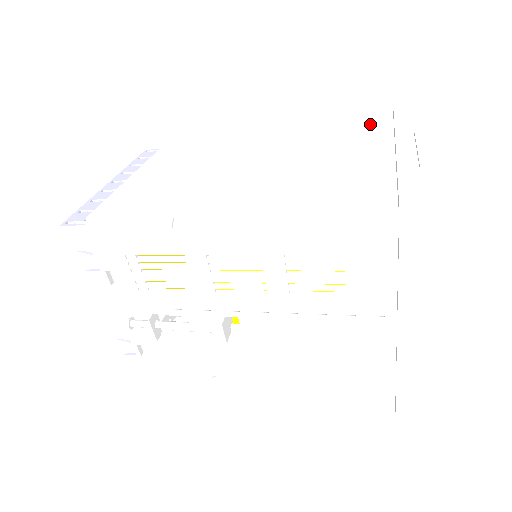
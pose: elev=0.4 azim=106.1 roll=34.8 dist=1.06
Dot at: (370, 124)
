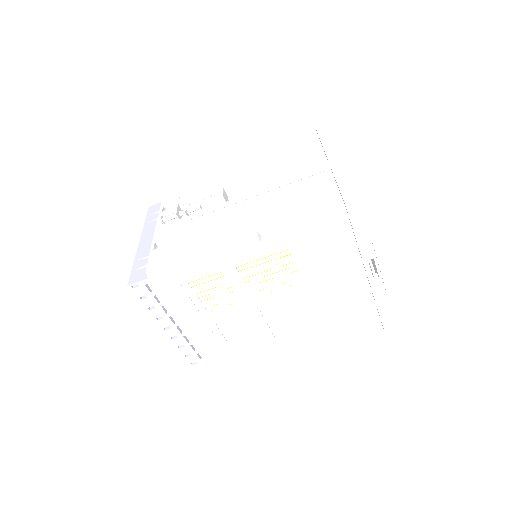
Dot at: occluded
